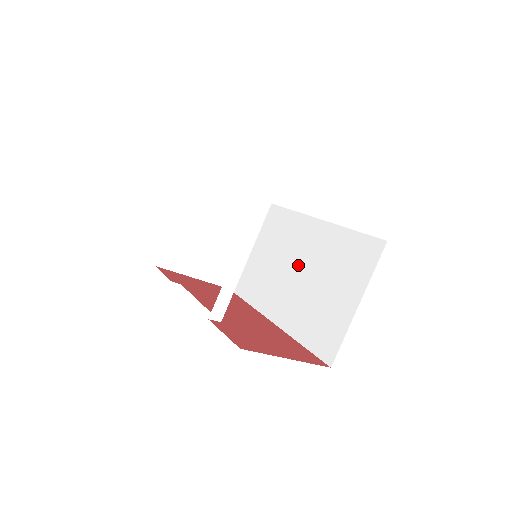
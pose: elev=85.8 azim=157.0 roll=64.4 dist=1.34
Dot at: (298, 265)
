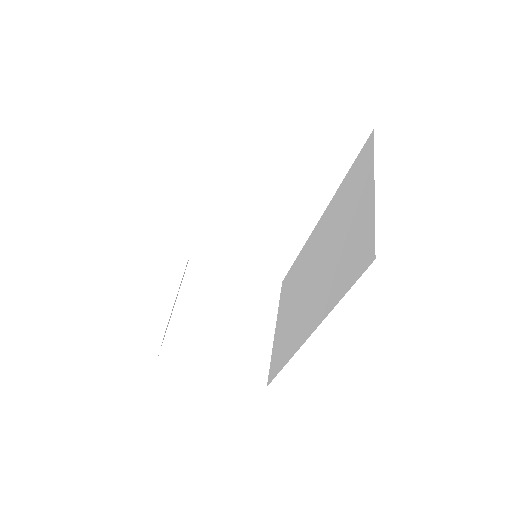
Dot at: (316, 263)
